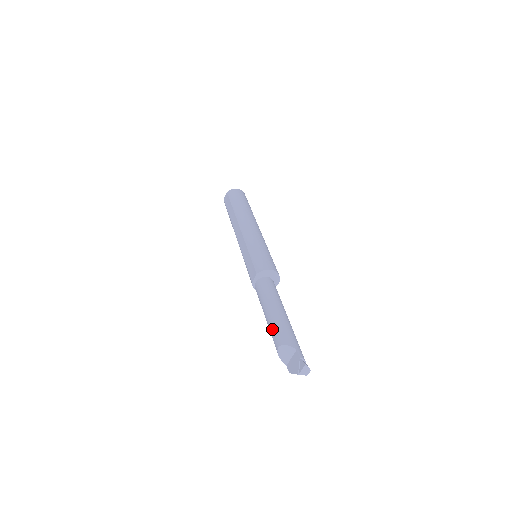
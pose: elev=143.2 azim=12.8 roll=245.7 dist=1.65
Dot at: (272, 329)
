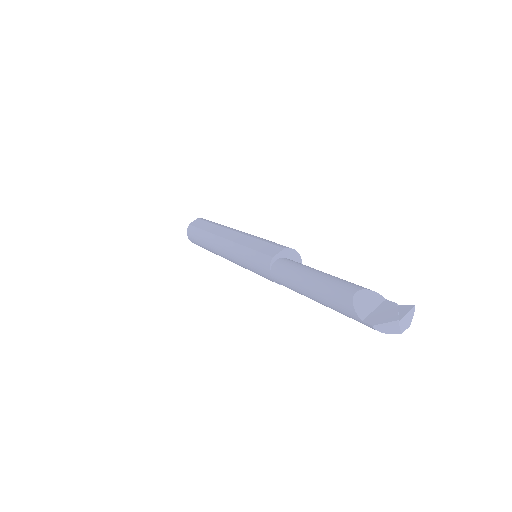
Dot at: (333, 281)
